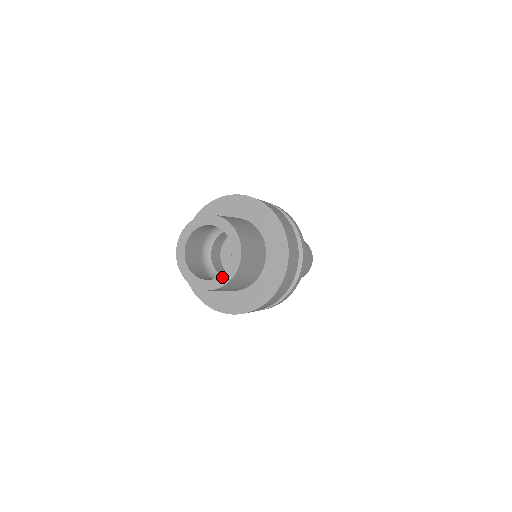
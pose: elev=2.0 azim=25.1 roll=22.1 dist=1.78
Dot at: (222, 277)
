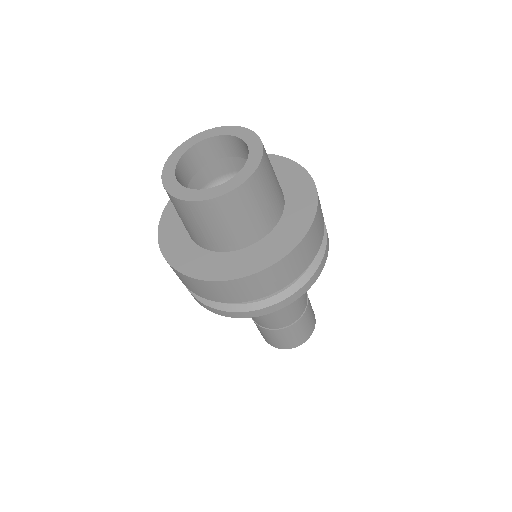
Dot at: (223, 185)
